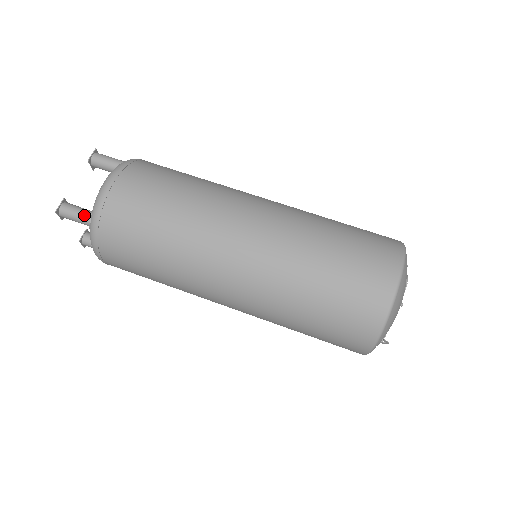
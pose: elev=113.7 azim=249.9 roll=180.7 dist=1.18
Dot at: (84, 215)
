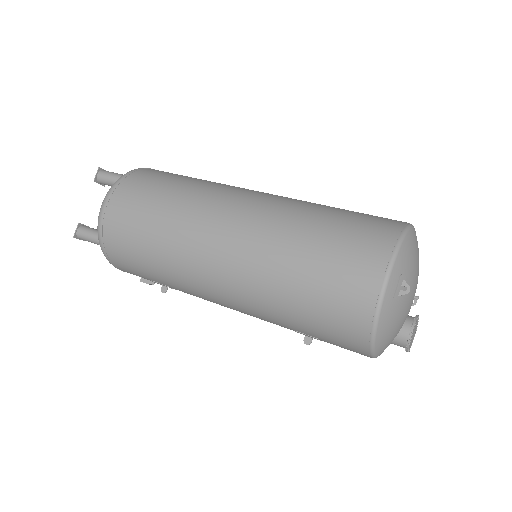
Dot at: (121, 174)
